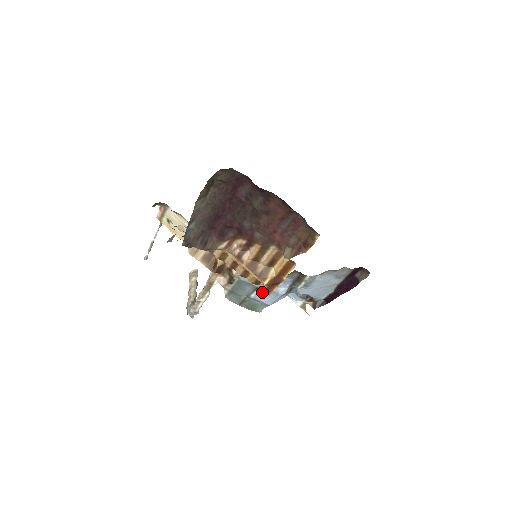
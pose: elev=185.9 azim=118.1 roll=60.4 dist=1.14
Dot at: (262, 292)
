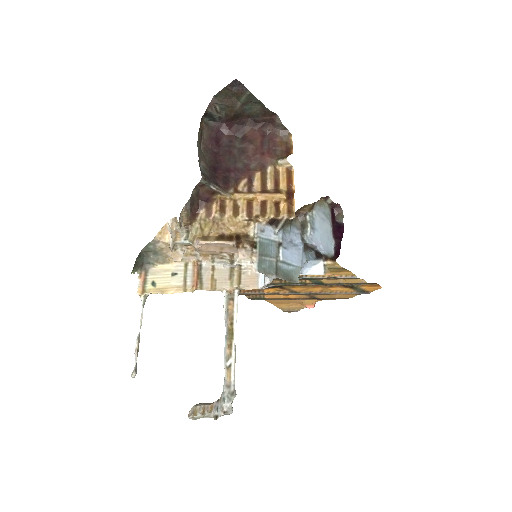
Dot at: (286, 248)
